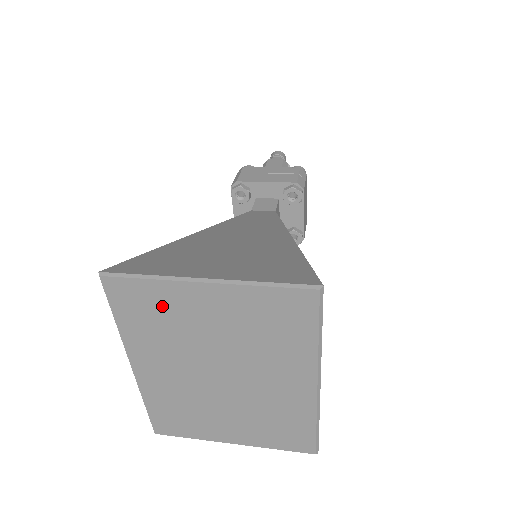
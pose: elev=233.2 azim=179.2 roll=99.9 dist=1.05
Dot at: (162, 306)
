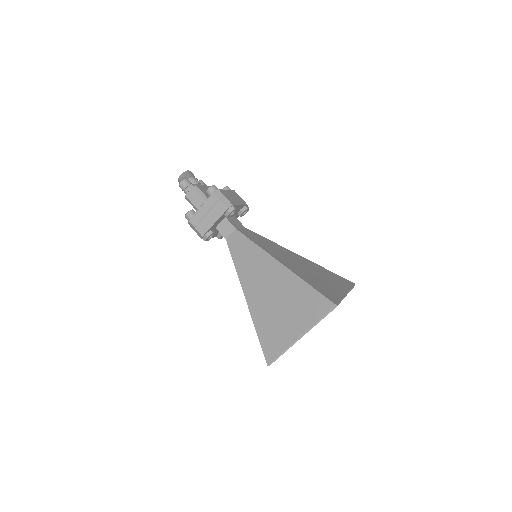
Dot at: occluded
